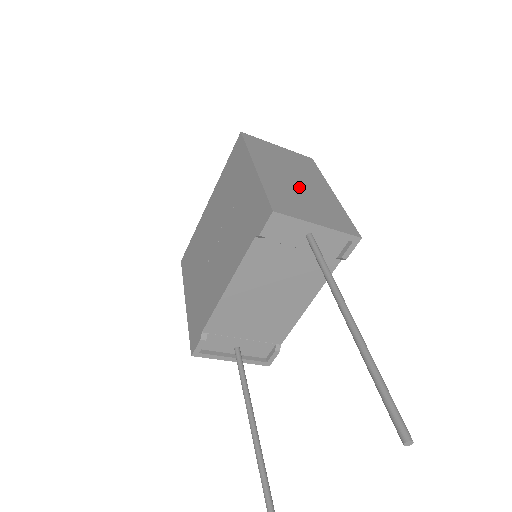
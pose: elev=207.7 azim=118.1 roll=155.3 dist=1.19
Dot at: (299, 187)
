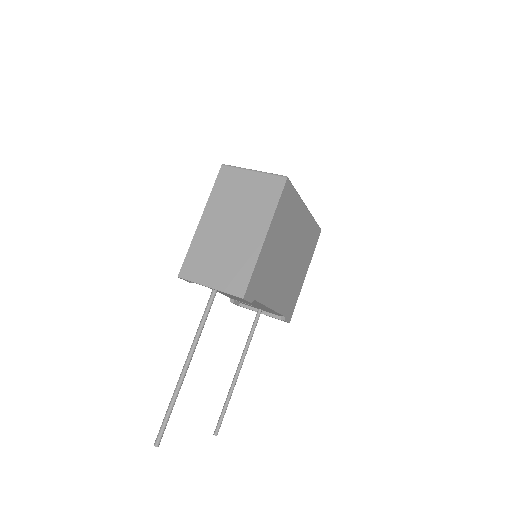
Dot at: (227, 238)
